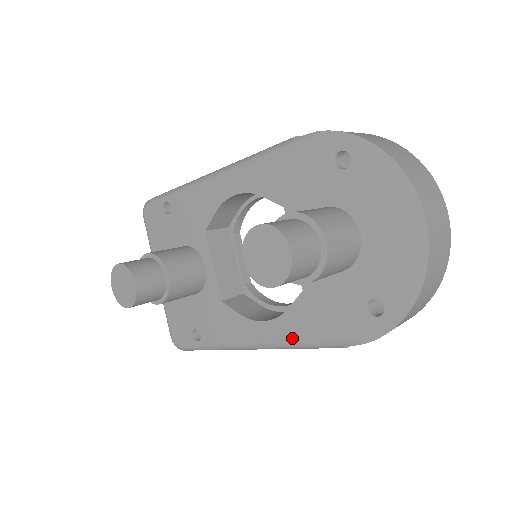
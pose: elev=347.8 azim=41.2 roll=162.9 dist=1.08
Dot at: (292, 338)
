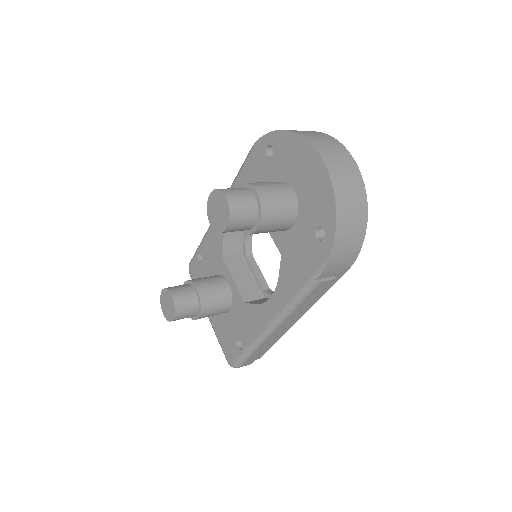
Dot at: (288, 297)
